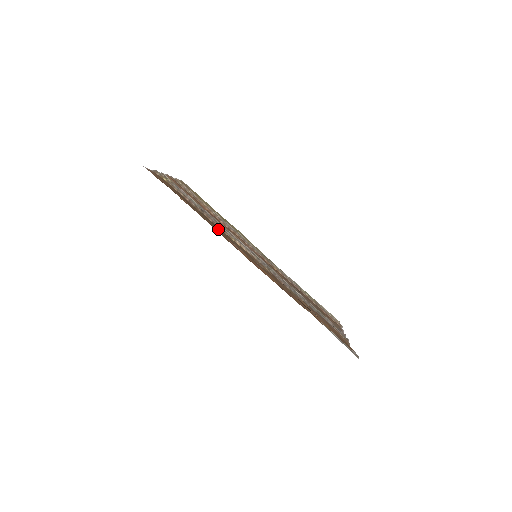
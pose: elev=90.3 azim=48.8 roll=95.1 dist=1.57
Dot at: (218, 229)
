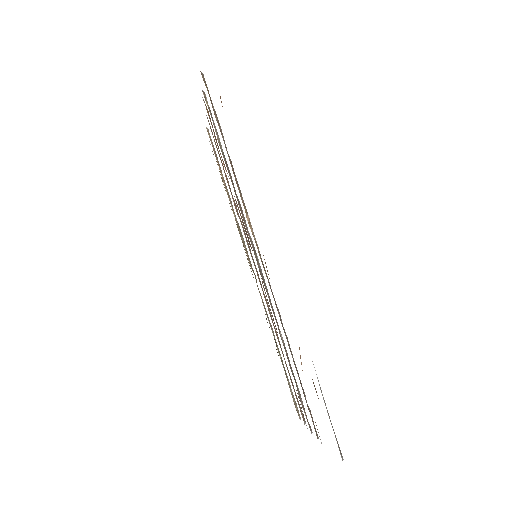
Dot at: occluded
